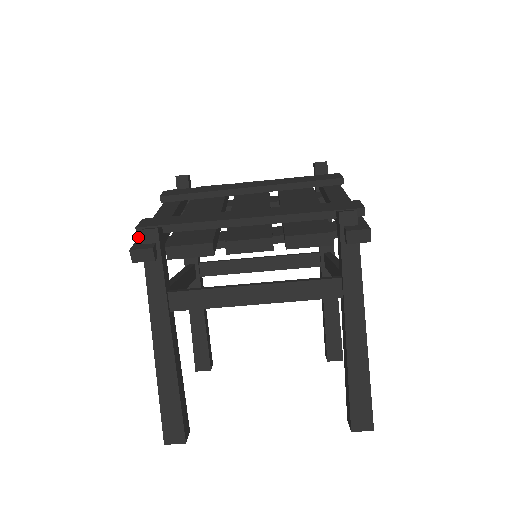
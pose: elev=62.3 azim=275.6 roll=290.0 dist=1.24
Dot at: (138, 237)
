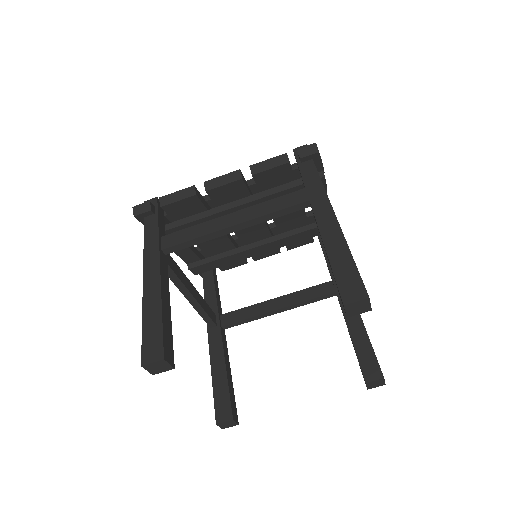
Dot at: occluded
